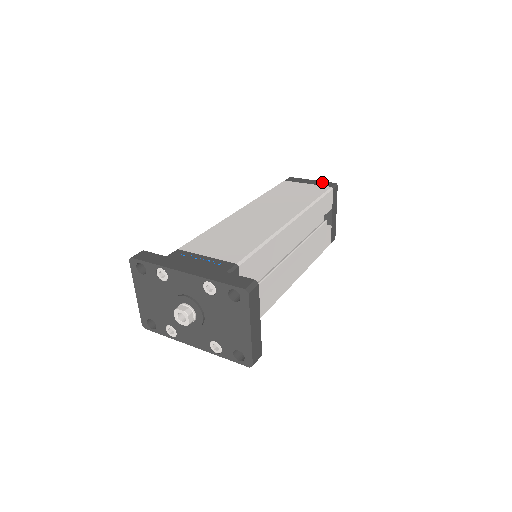
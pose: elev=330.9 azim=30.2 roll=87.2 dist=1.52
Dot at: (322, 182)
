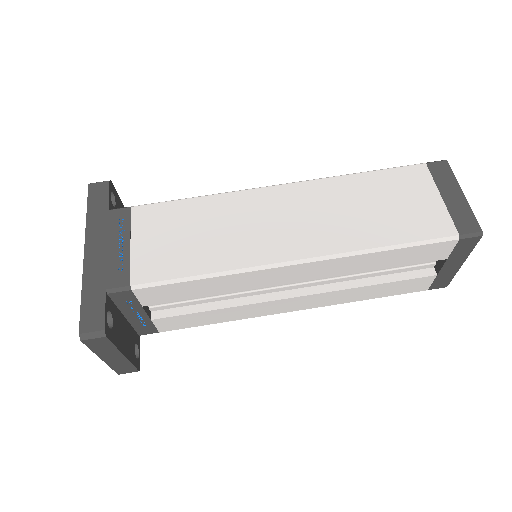
Dot at: (466, 211)
